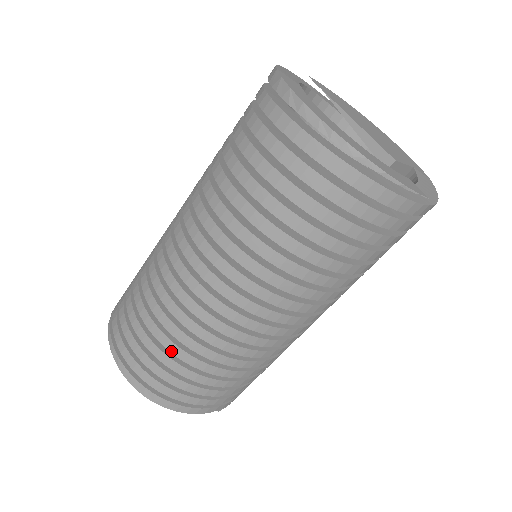
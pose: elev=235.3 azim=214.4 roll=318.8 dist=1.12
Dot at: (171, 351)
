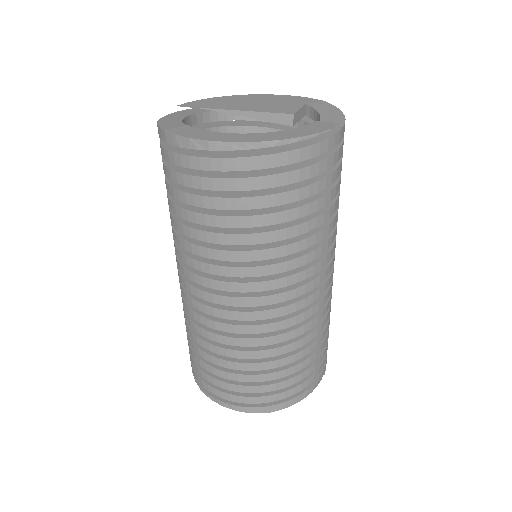
Dot at: (263, 369)
